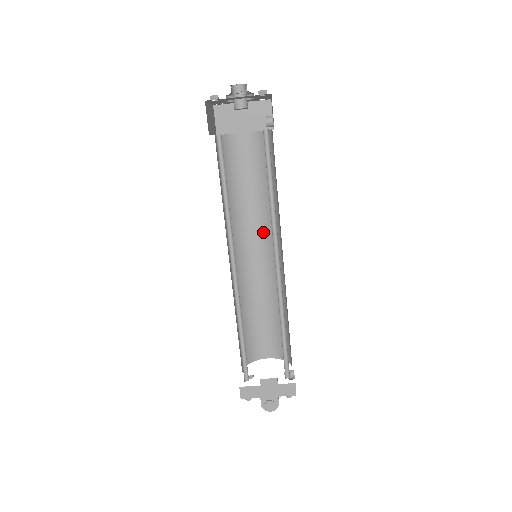
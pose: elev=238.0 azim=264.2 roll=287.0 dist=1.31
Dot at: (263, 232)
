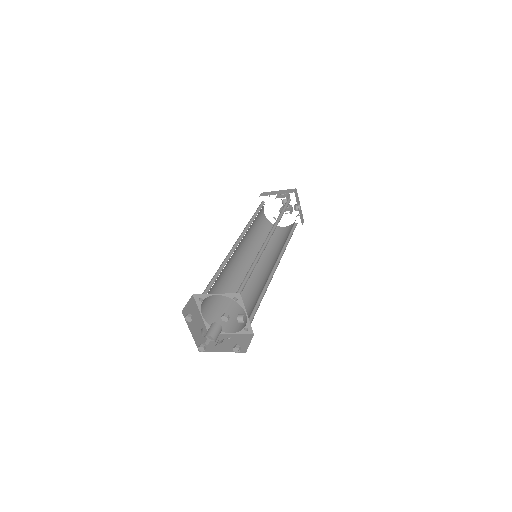
Dot at: occluded
